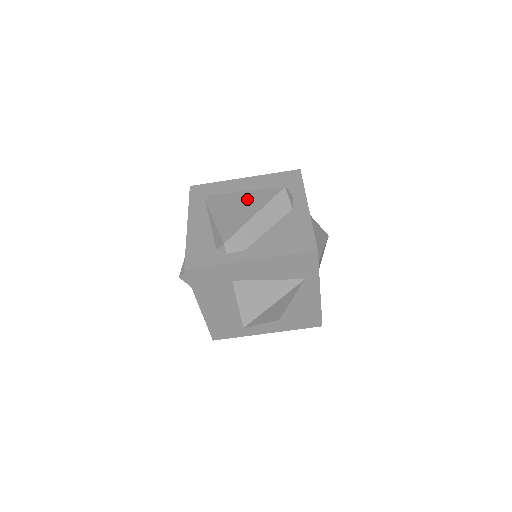
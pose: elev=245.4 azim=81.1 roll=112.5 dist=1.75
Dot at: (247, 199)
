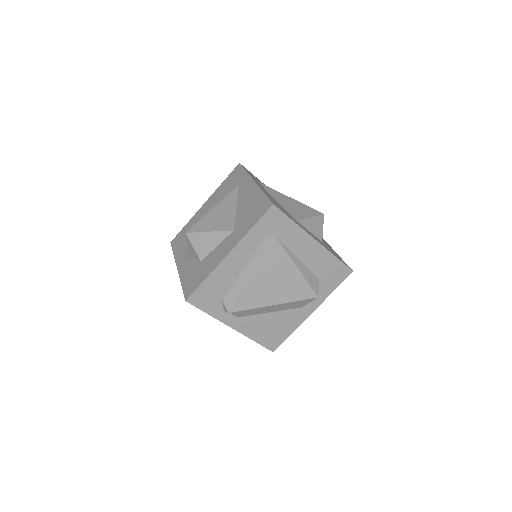
Dot at: (287, 280)
